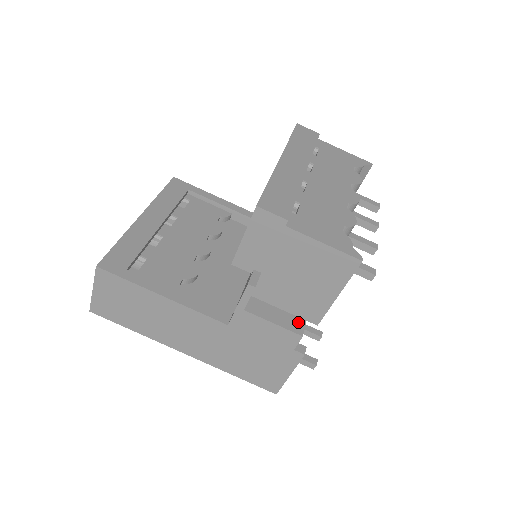
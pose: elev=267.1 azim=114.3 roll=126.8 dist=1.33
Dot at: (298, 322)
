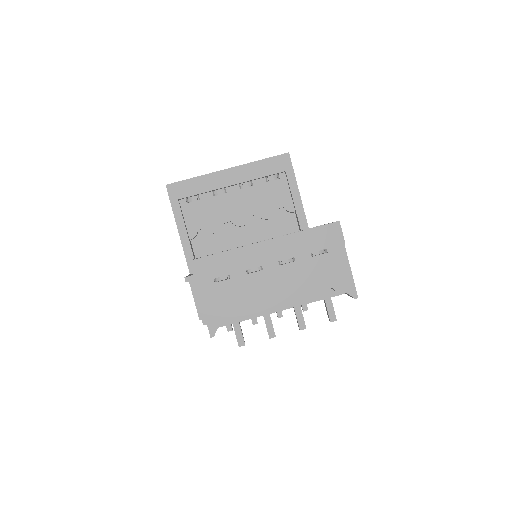
Dot at: occluded
